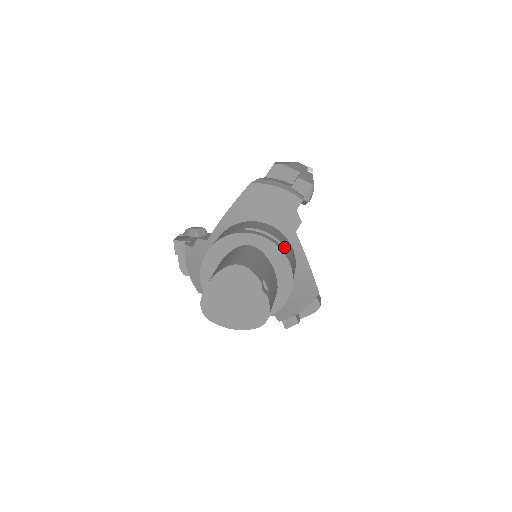
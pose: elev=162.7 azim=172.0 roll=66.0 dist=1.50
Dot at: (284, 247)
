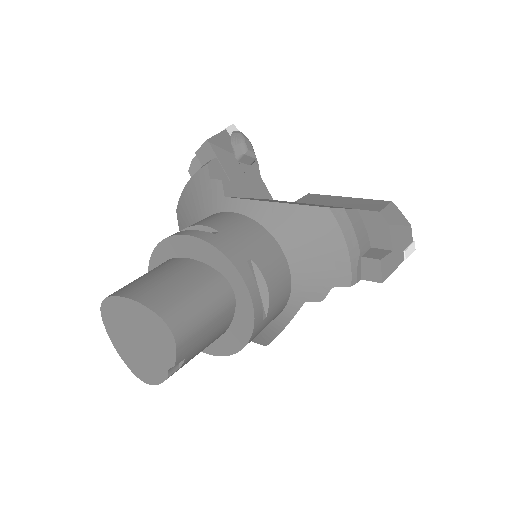
Dot at: (265, 320)
